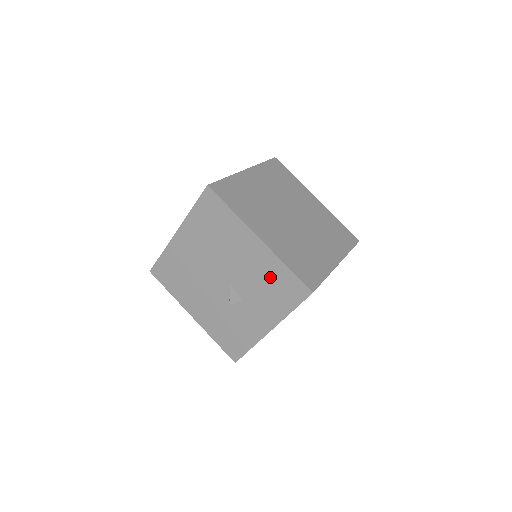
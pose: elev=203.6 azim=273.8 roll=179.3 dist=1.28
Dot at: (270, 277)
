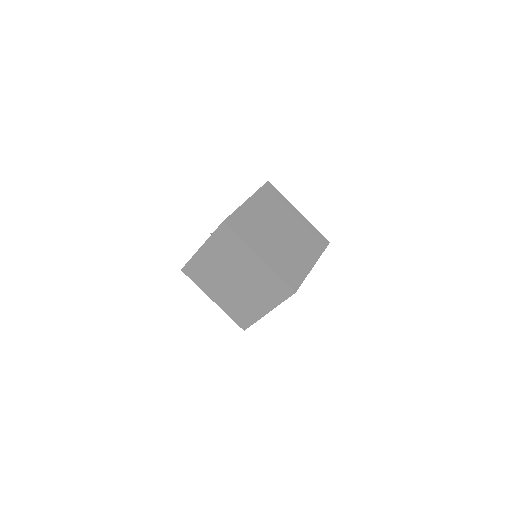
Dot at: occluded
